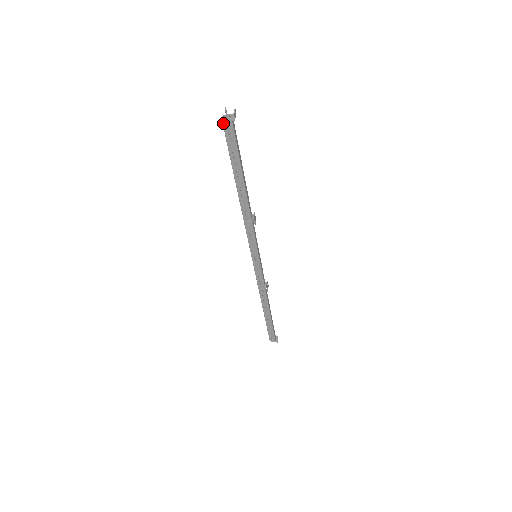
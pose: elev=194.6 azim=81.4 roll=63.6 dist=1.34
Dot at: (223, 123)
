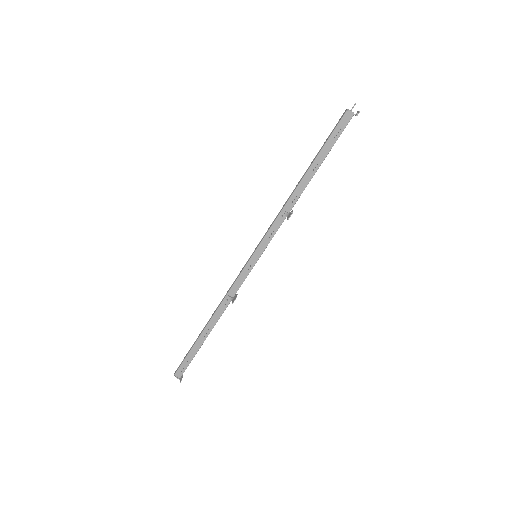
Dot at: (346, 112)
